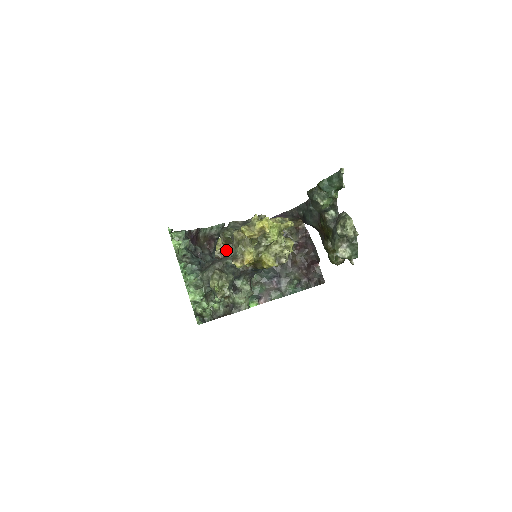
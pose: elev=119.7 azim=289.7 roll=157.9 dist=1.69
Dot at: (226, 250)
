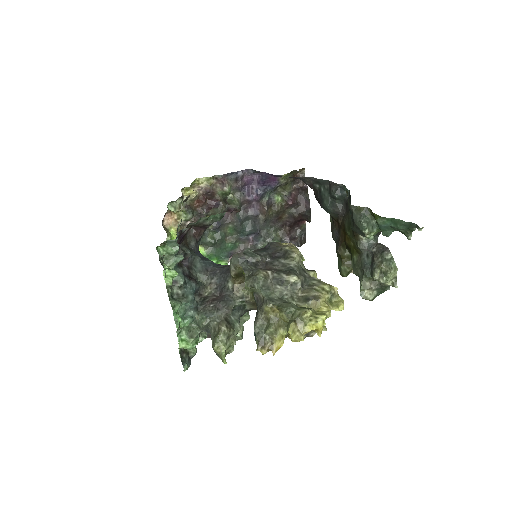
Dot at: (234, 282)
